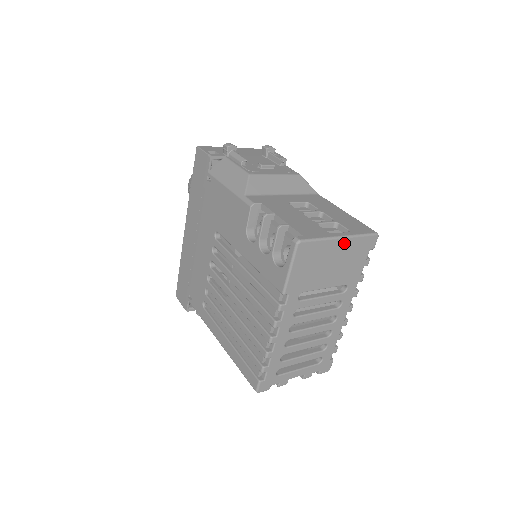
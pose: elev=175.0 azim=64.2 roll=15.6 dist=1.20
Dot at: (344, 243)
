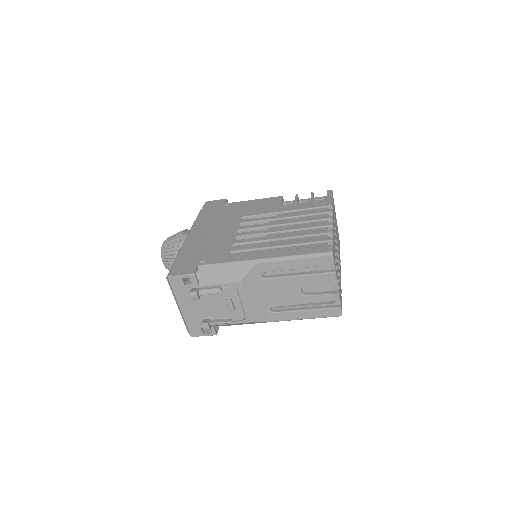
Dot at: occluded
